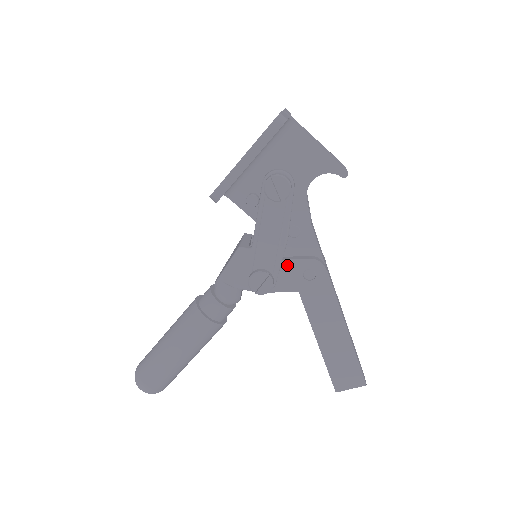
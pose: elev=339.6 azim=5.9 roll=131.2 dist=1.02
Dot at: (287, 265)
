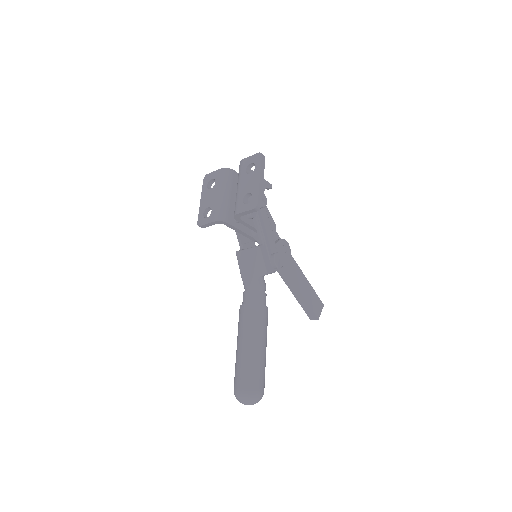
Dot at: occluded
